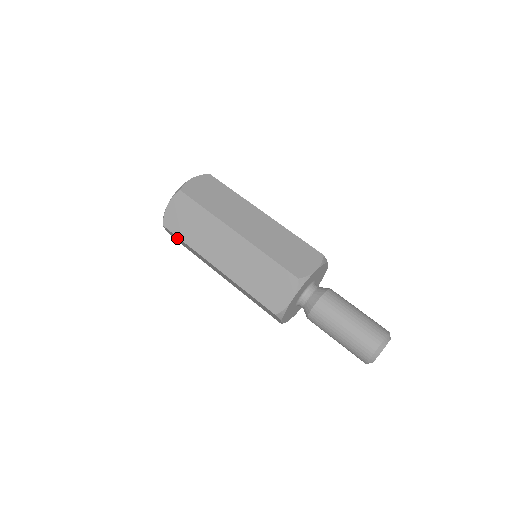
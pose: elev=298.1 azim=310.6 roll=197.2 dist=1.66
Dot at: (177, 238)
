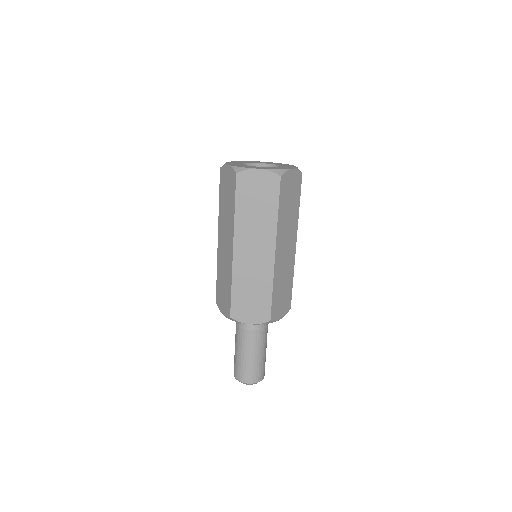
Dot at: (230, 187)
